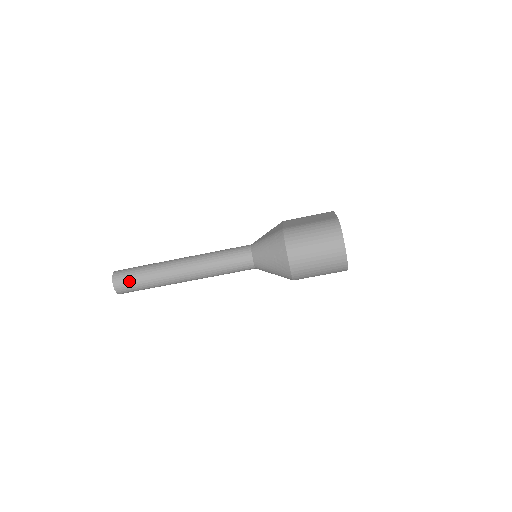
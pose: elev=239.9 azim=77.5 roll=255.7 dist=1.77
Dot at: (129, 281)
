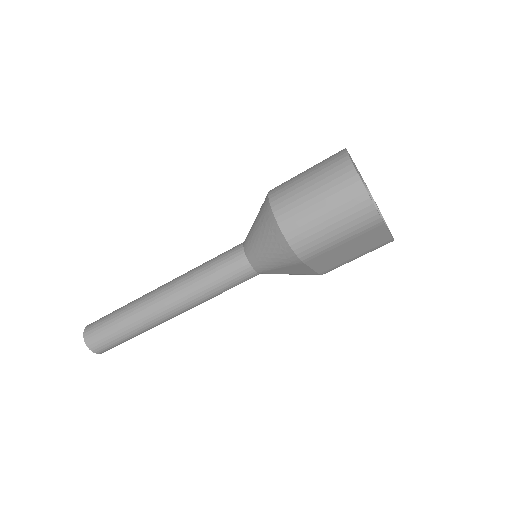
Dot at: (100, 325)
